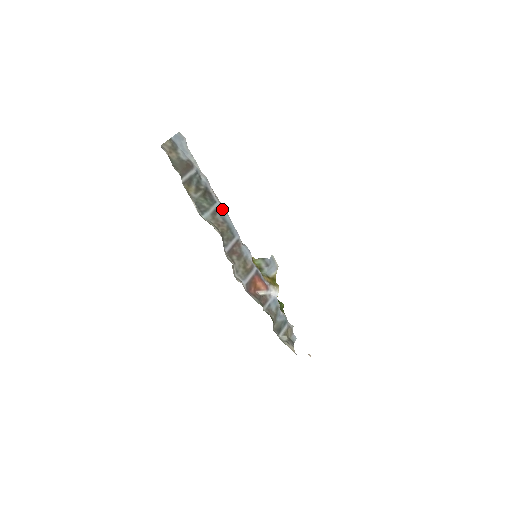
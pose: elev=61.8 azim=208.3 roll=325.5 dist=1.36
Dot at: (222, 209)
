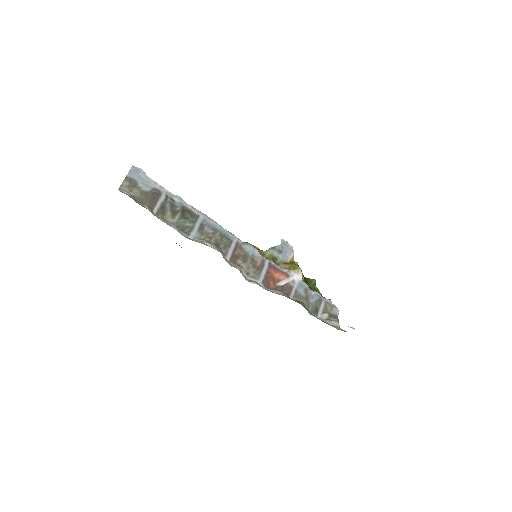
Dot at: (208, 220)
